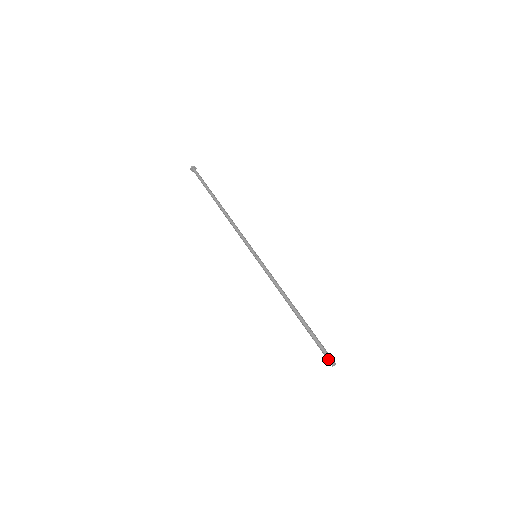
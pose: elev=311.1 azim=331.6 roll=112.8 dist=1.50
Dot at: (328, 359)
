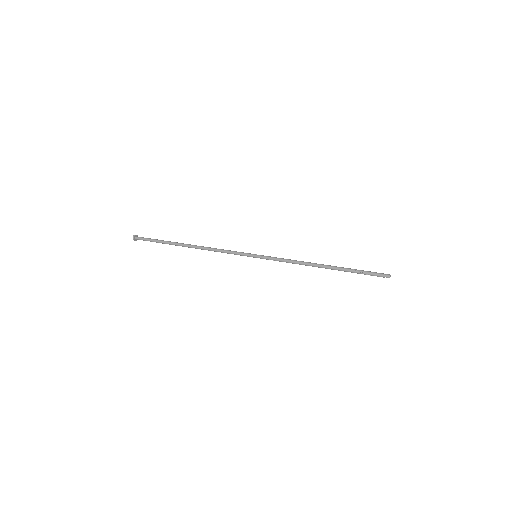
Dot at: (383, 274)
